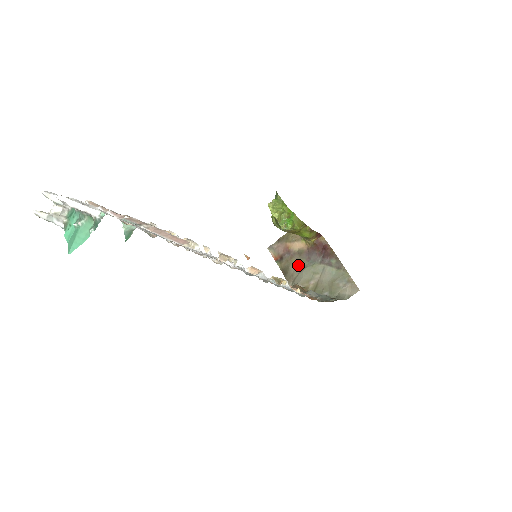
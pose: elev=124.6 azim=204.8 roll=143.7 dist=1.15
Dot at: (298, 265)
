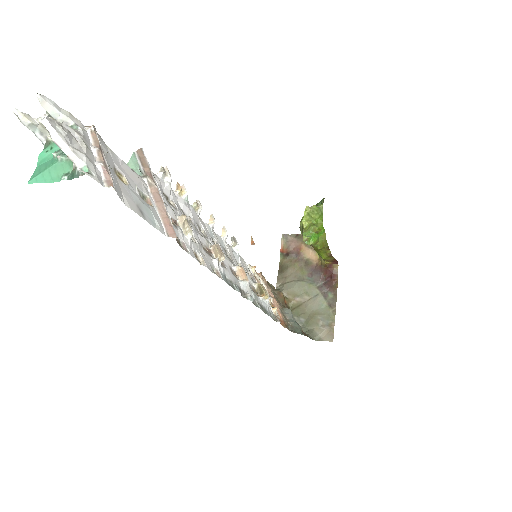
Dot at: (297, 273)
